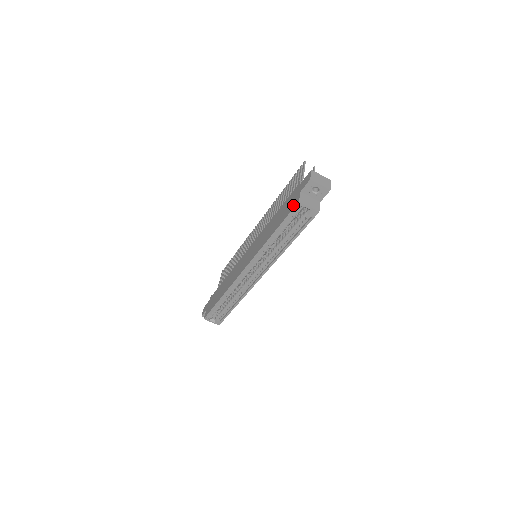
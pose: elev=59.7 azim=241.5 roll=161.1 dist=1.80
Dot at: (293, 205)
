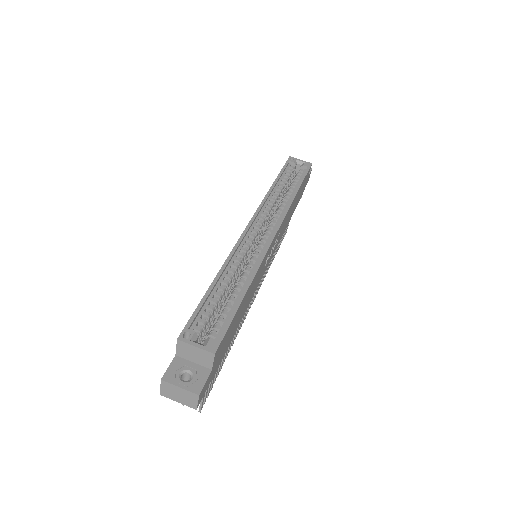
Dot at: occluded
